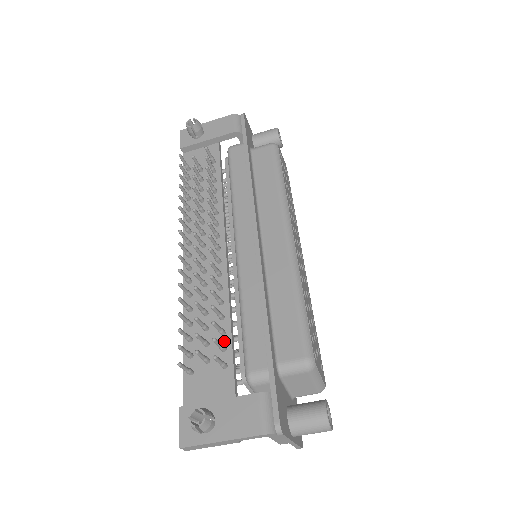
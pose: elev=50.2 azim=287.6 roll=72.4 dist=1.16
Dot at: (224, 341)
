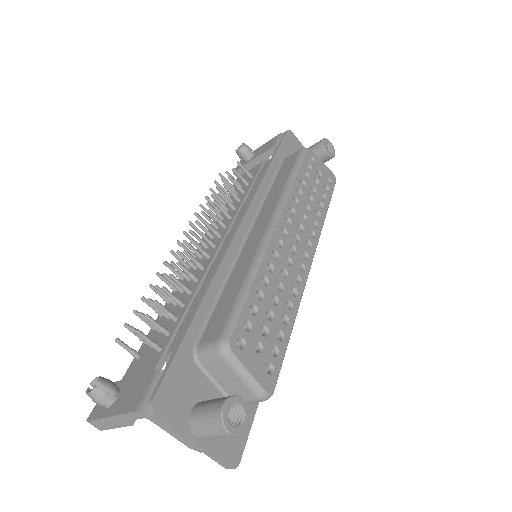
Dot at: (172, 327)
